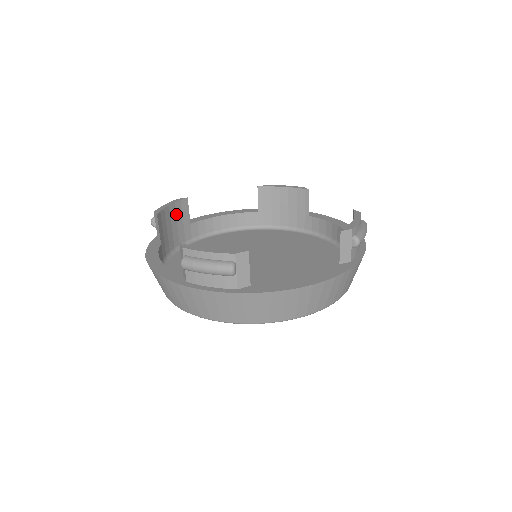
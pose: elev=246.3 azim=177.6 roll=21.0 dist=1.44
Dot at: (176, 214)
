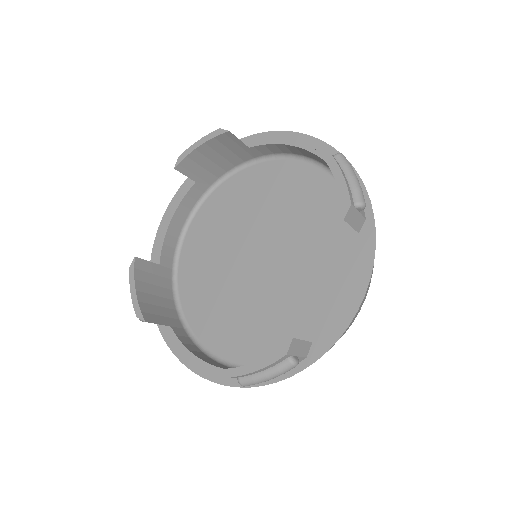
Dot at: (145, 282)
